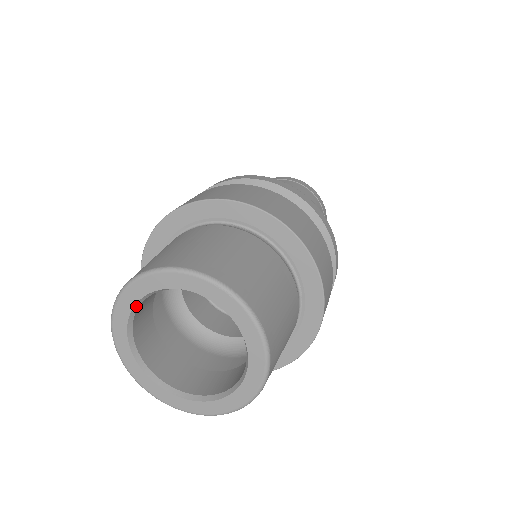
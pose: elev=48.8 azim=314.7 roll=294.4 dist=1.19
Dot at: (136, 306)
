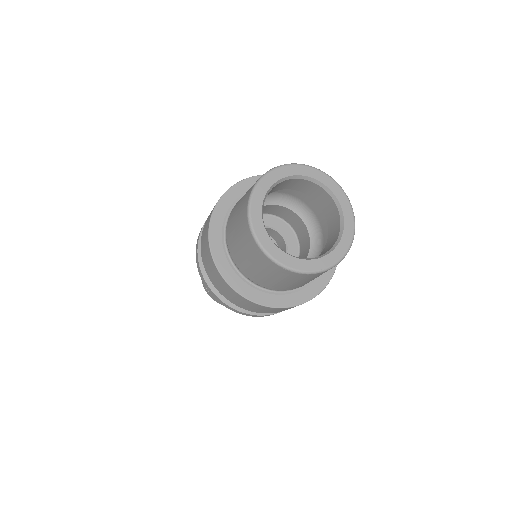
Dot at: (262, 219)
